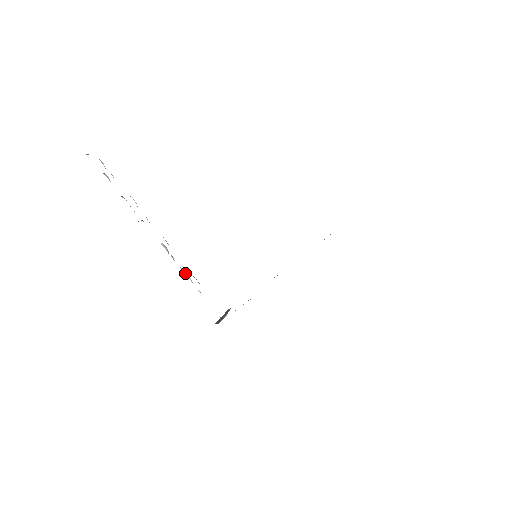
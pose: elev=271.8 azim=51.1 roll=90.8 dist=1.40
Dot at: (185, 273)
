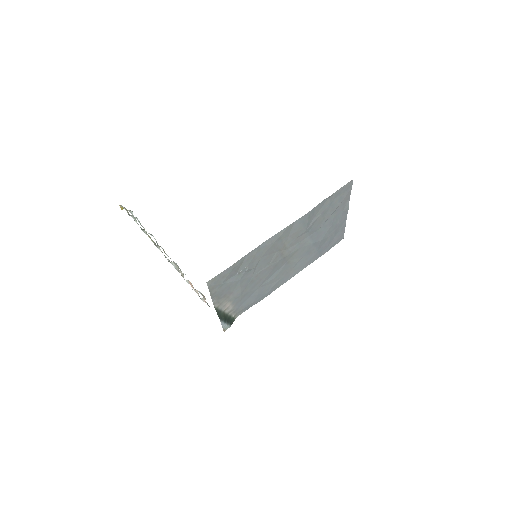
Dot at: (192, 287)
